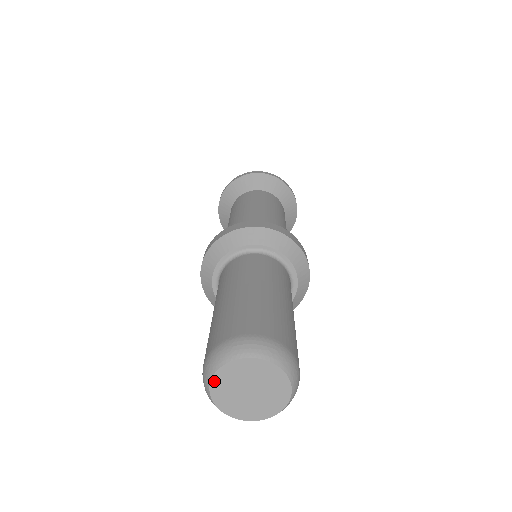
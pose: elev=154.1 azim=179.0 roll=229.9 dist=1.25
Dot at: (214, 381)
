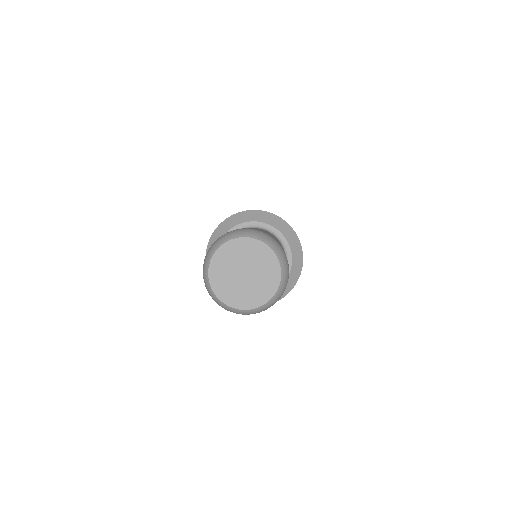
Dot at: (216, 291)
